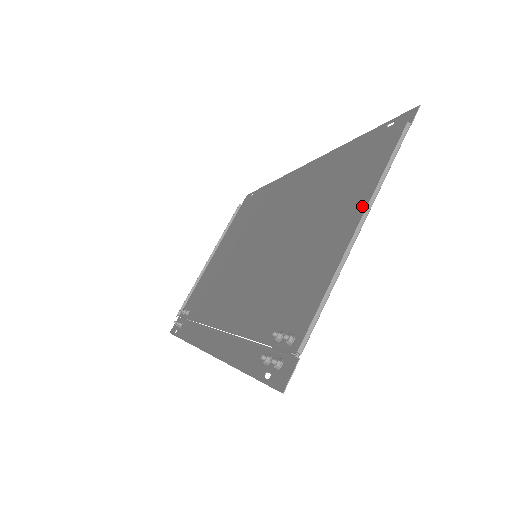
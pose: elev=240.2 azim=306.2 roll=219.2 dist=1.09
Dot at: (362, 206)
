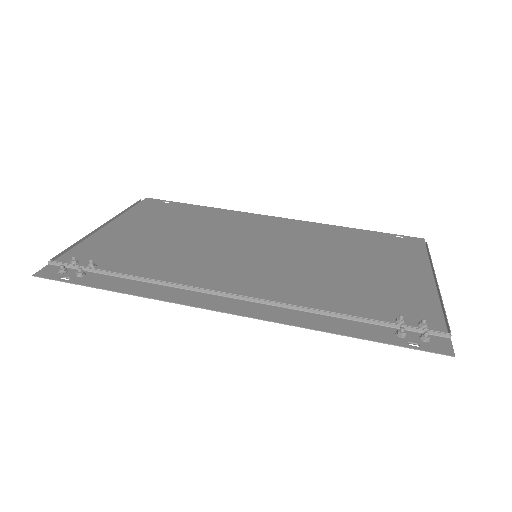
Dot at: (421, 269)
